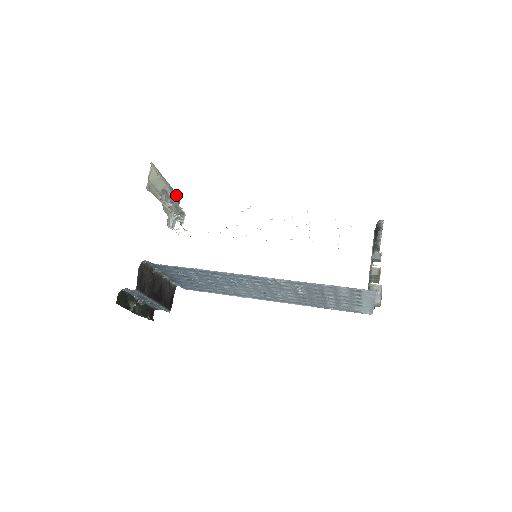
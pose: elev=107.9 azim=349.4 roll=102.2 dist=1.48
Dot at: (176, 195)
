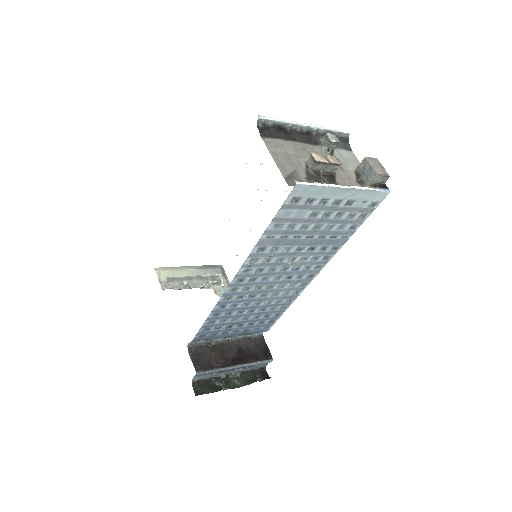
Dot at: (213, 266)
